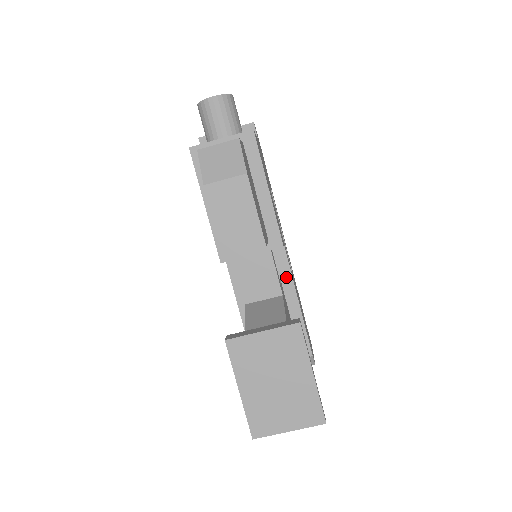
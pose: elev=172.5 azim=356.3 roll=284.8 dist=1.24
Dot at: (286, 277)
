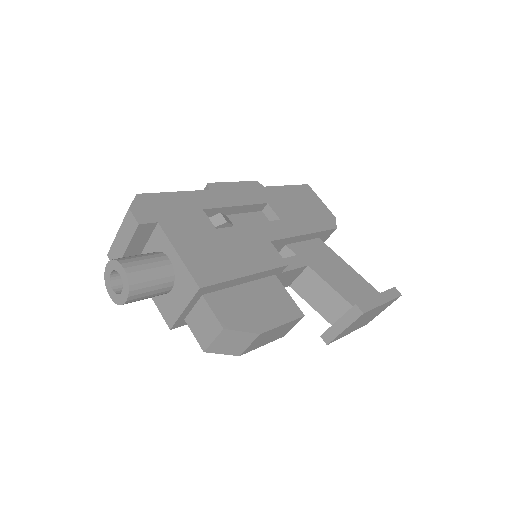
Dot at: (288, 241)
